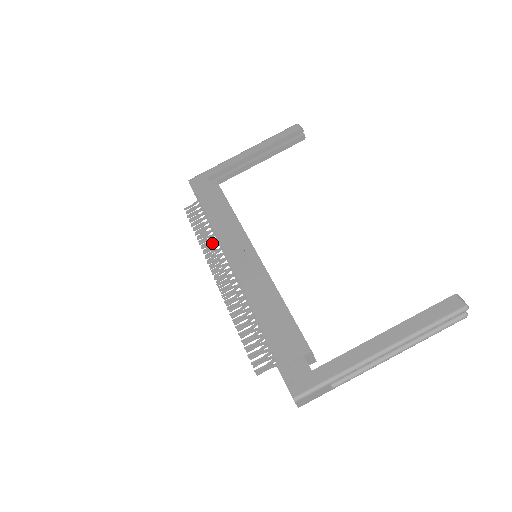
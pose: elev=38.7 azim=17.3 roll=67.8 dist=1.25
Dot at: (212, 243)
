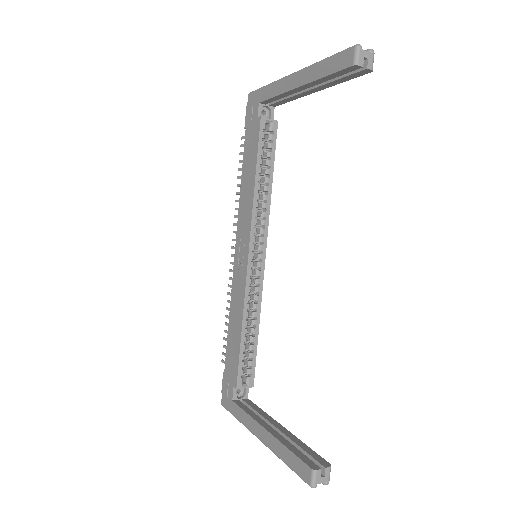
Dot at: occluded
